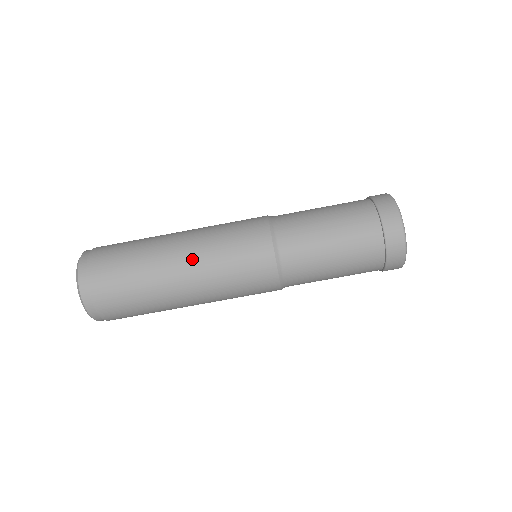
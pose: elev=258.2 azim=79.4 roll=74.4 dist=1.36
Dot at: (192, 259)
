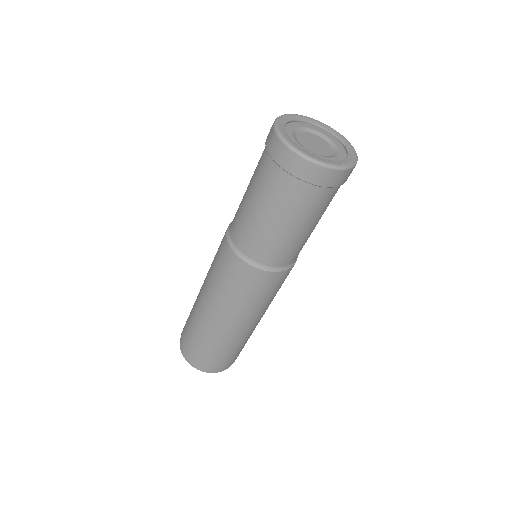
Dot at: (240, 320)
